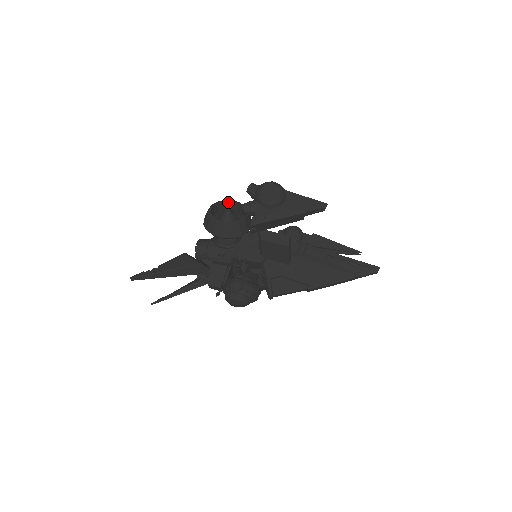
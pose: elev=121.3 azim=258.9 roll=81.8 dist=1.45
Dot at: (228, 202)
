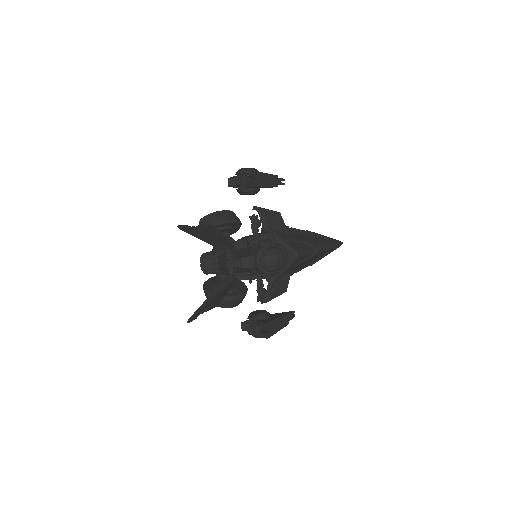
Dot at: occluded
